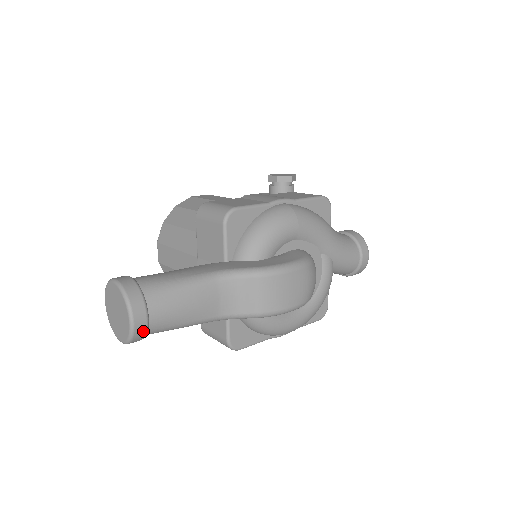
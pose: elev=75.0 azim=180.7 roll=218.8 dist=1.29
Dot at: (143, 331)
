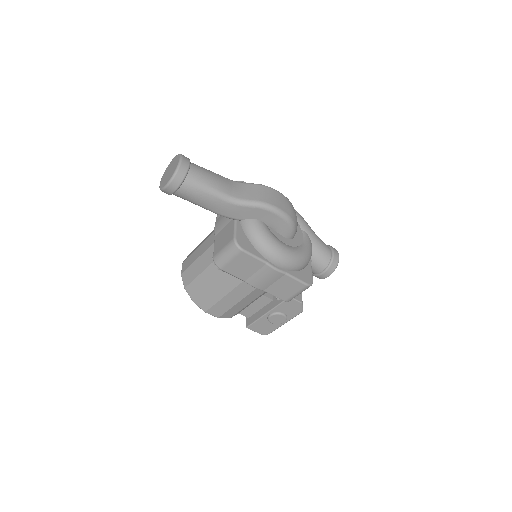
Dot at: (185, 169)
